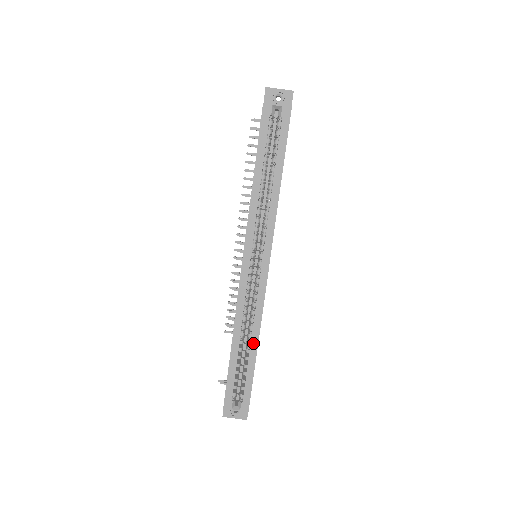
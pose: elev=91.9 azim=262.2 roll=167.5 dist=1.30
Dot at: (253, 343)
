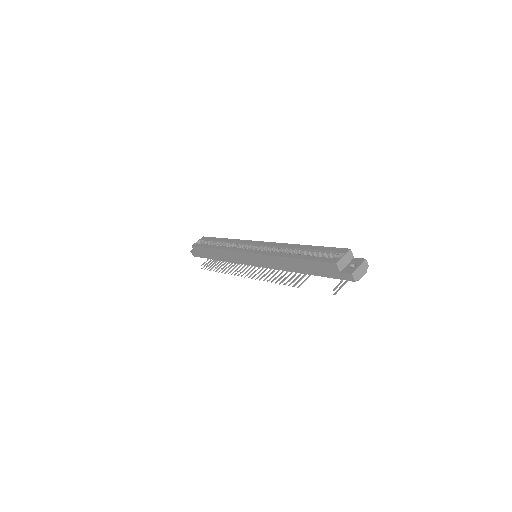
Dot at: (299, 247)
